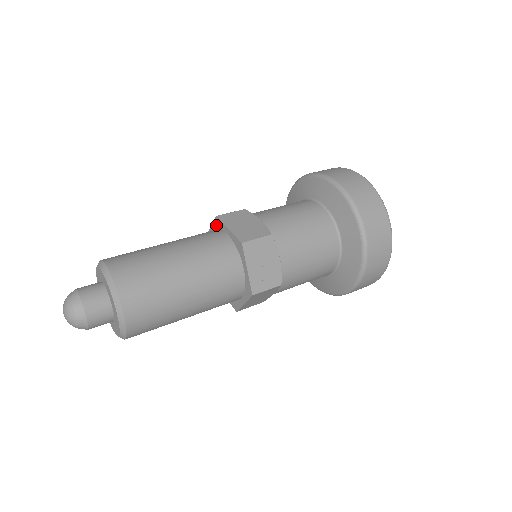
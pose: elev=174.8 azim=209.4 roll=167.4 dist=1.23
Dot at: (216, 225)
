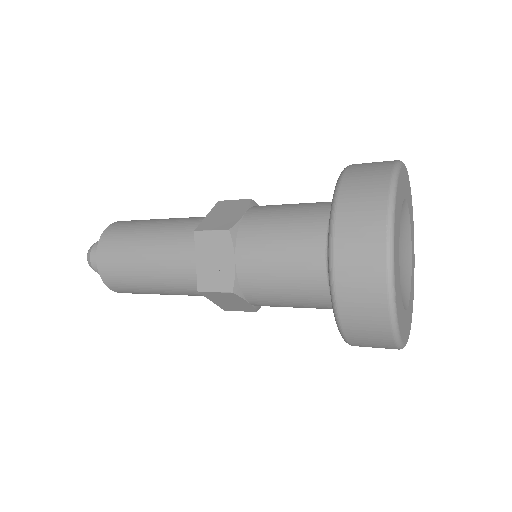
Dot at: occluded
